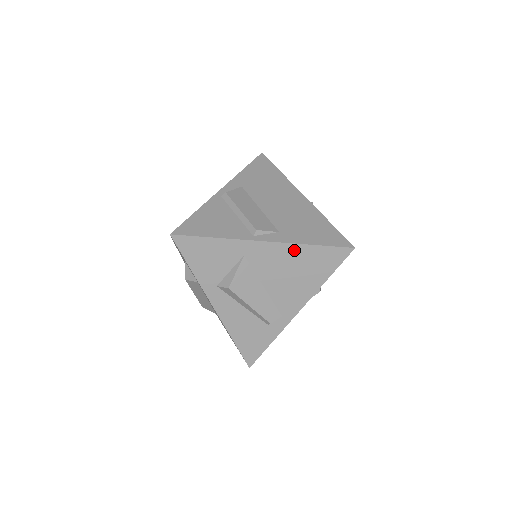
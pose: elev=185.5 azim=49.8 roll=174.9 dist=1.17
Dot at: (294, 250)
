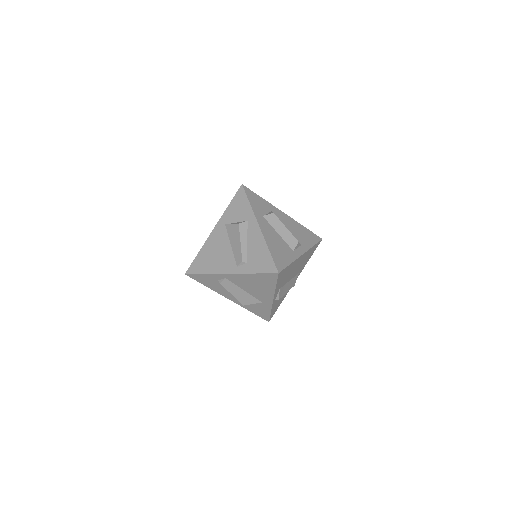
Dot at: occluded
